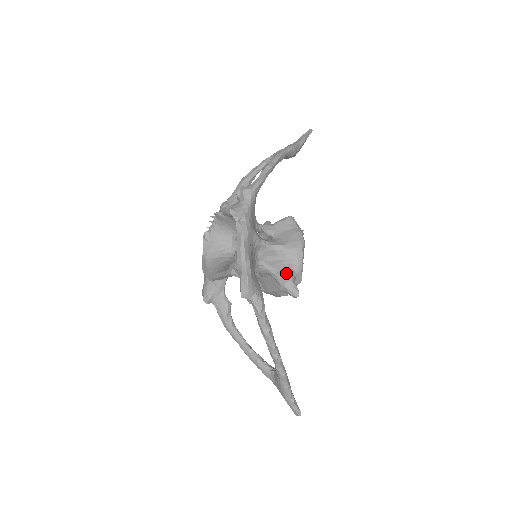
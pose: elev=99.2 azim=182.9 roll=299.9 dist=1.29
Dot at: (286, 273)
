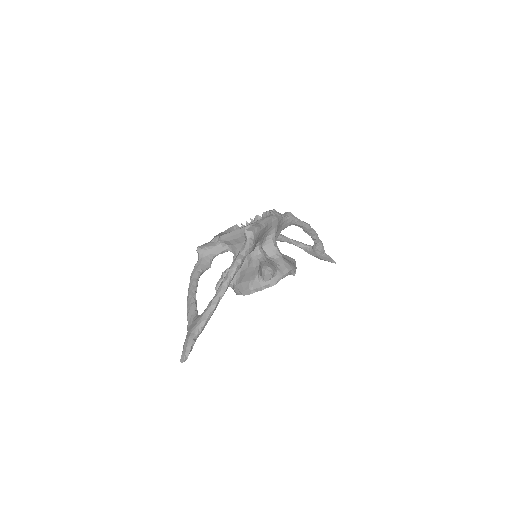
Dot at: (273, 265)
